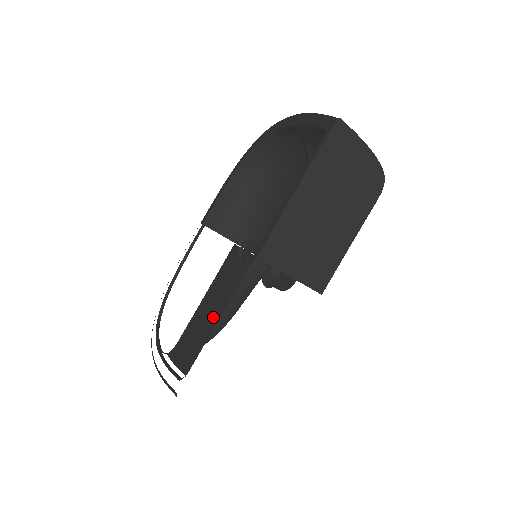
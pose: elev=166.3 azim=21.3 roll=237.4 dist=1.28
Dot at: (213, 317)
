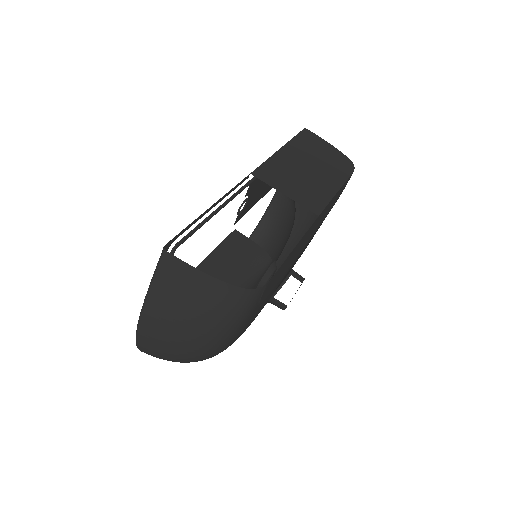
Dot at: occluded
